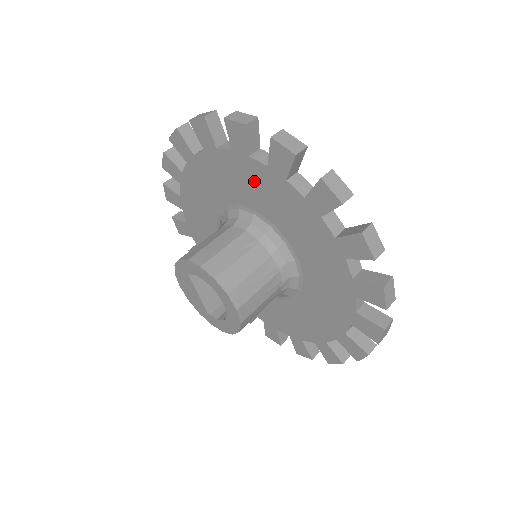
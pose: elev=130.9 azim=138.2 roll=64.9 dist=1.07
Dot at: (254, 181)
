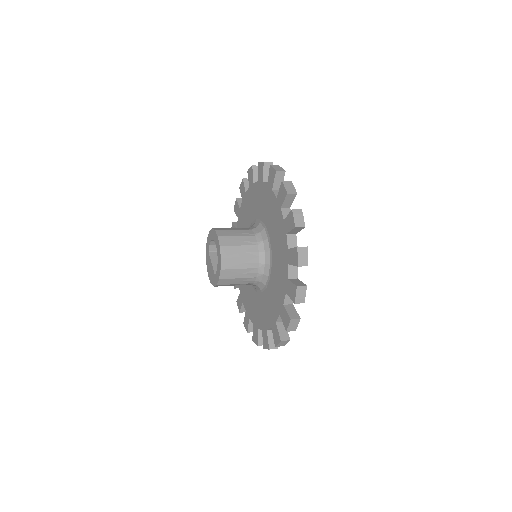
Dot at: (249, 204)
